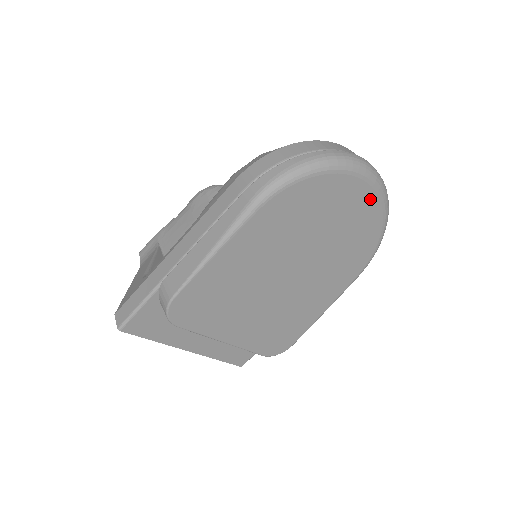
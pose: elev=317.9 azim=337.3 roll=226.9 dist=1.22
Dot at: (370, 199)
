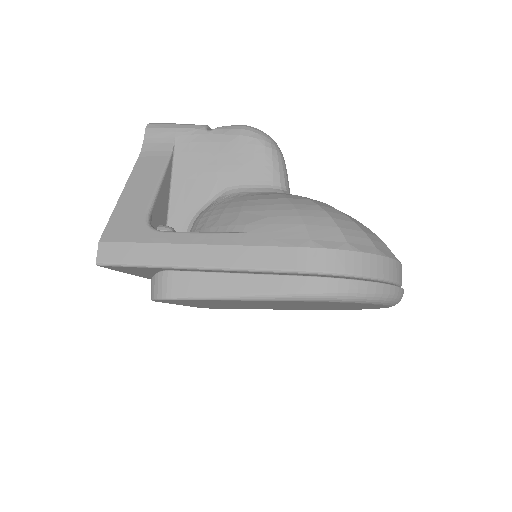
Dot at: (377, 307)
